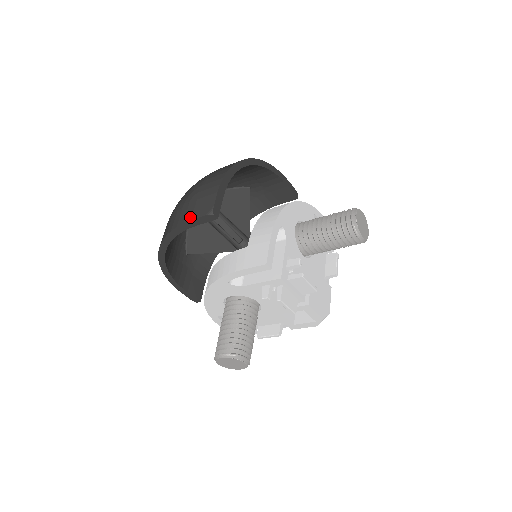
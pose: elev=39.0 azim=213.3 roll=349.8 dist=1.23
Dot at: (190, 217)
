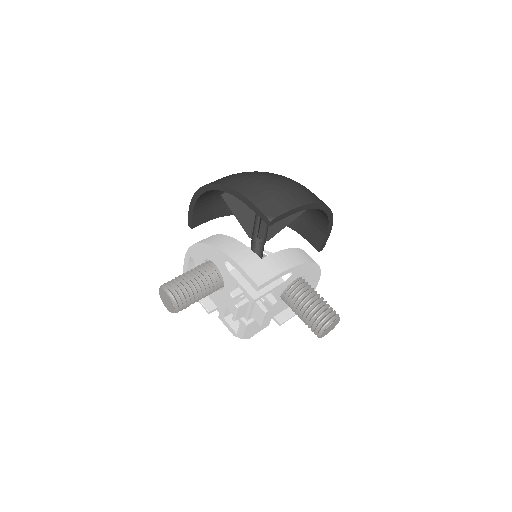
Dot at: (256, 202)
